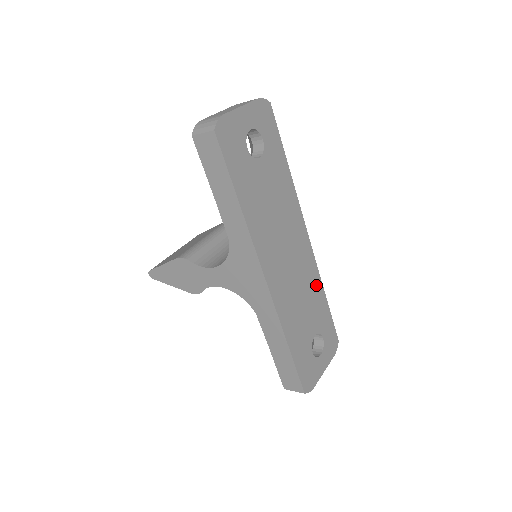
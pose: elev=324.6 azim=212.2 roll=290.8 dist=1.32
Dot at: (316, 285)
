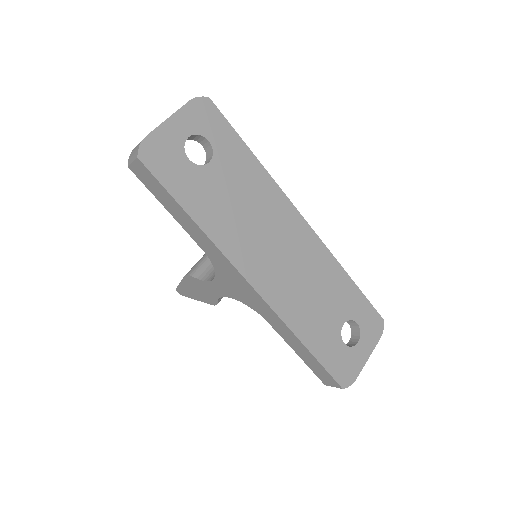
Dot at: (331, 270)
